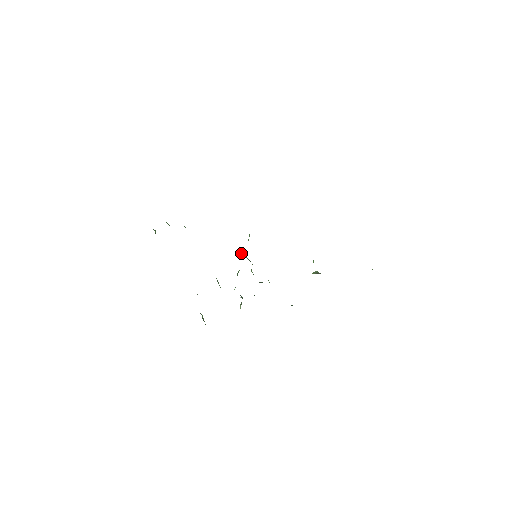
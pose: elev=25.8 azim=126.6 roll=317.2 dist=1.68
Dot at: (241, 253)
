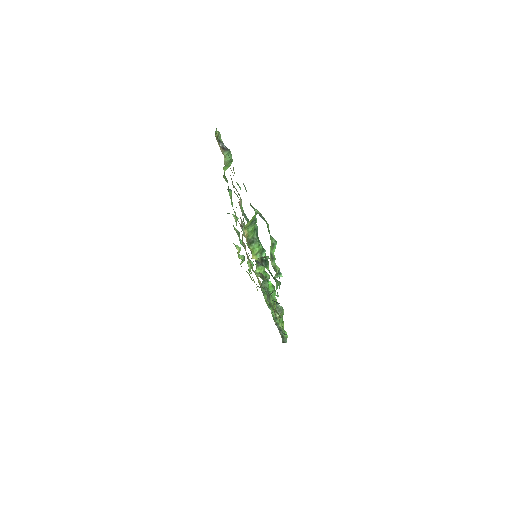
Dot at: occluded
